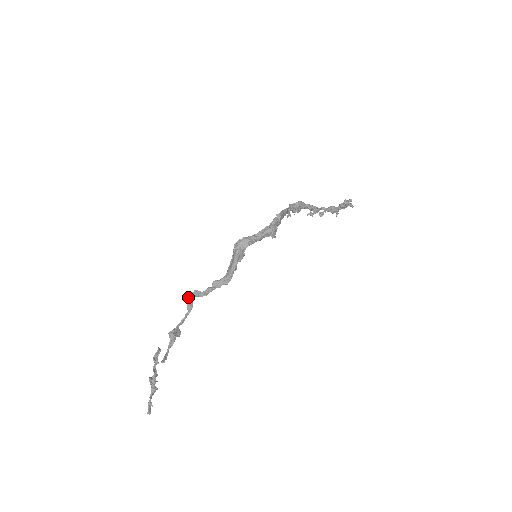
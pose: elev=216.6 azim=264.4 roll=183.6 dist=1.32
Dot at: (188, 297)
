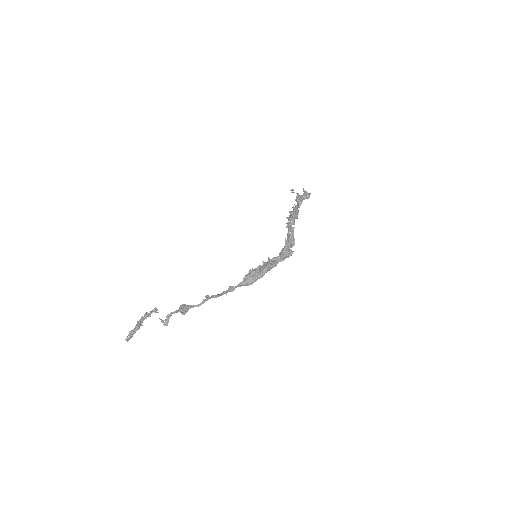
Dot at: occluded
